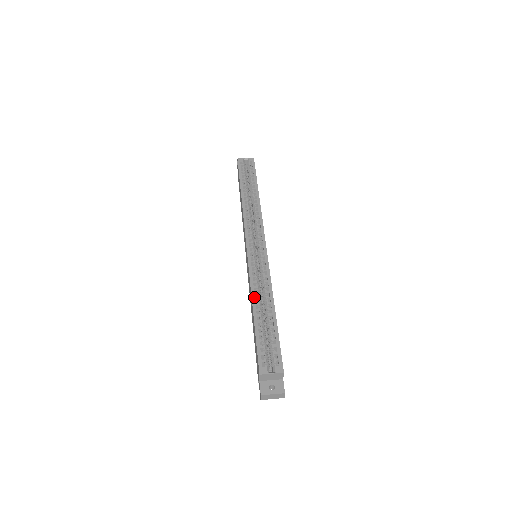
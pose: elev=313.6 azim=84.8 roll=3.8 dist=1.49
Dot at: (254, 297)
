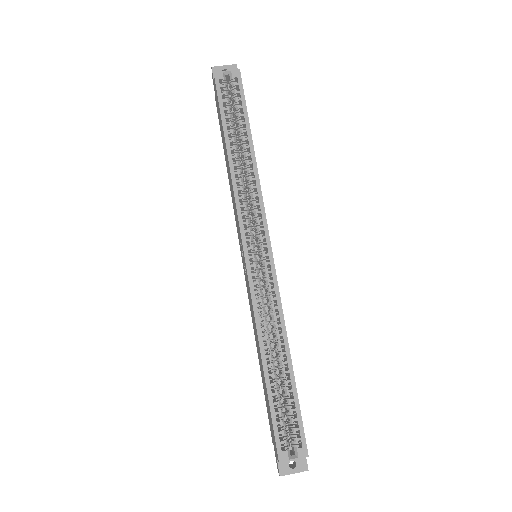
Dot at: (263, 345)
